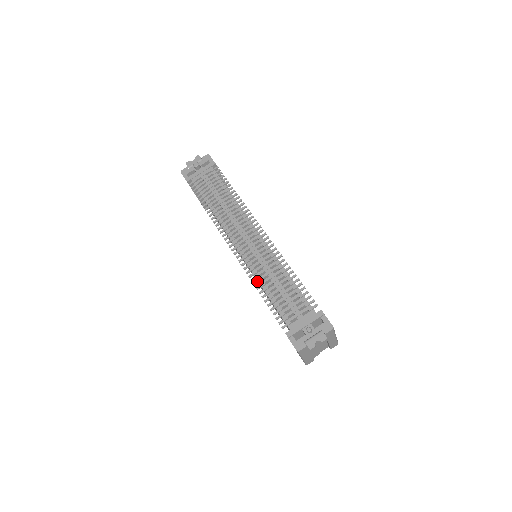
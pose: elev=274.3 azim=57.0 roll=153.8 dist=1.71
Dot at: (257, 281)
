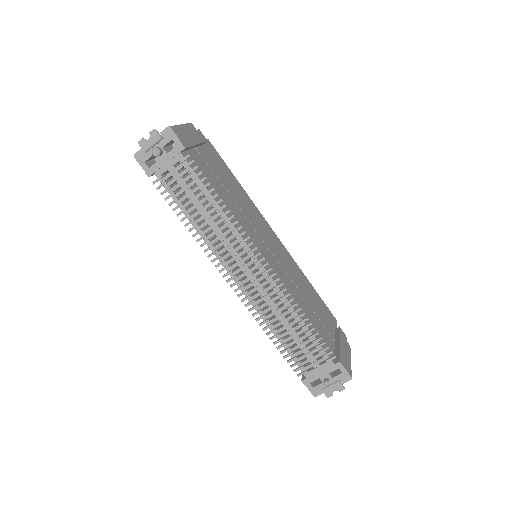
Dot at: (266, 327)
